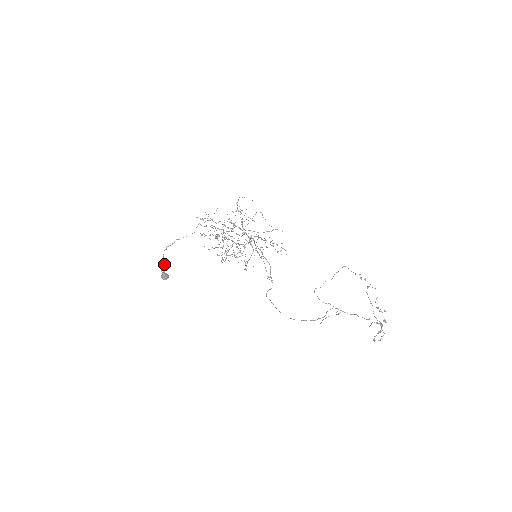
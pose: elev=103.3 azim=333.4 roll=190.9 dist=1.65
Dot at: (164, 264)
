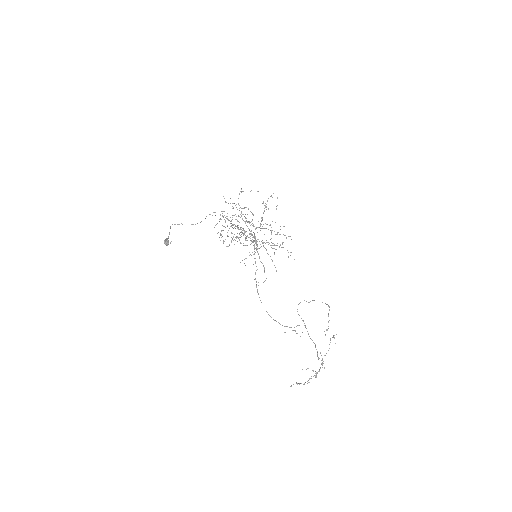
Dot at: (169, 233)
